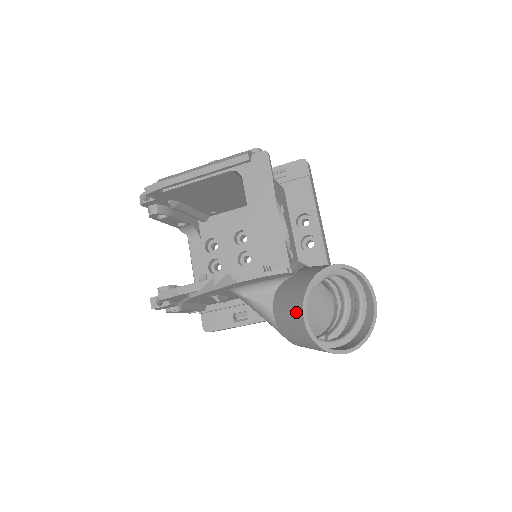
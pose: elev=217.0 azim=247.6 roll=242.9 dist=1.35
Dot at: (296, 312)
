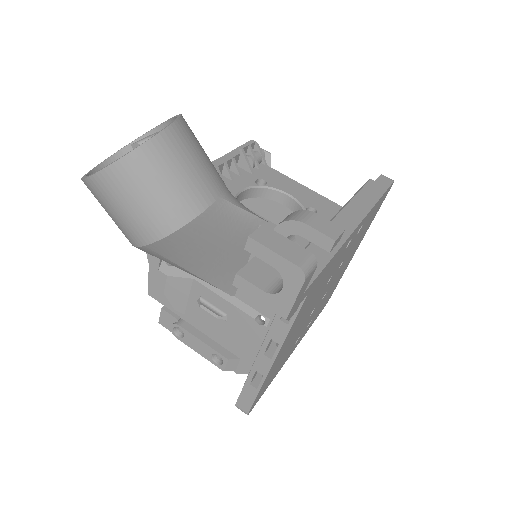
Dot at: occluded
